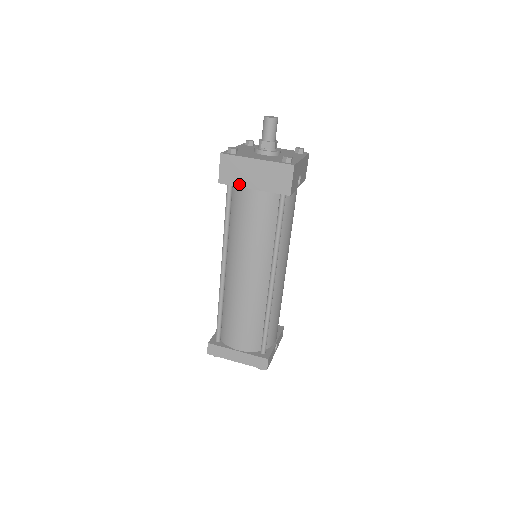
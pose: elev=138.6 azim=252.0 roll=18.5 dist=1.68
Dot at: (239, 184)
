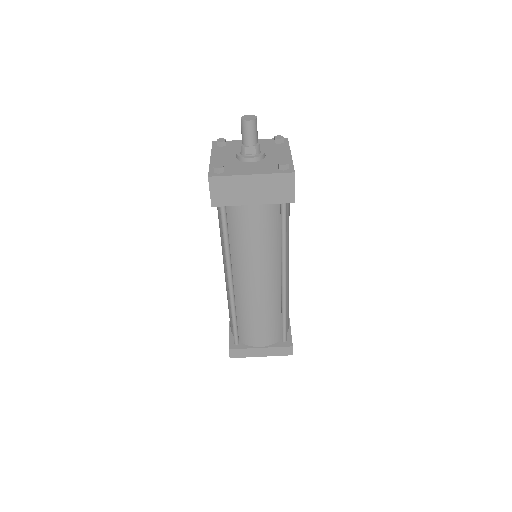
Dot at: (236, 203)
